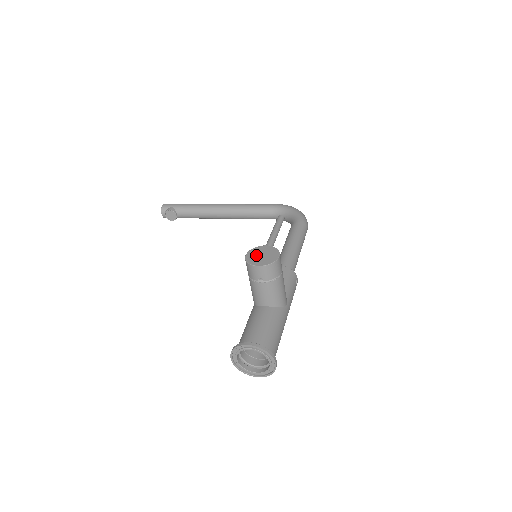
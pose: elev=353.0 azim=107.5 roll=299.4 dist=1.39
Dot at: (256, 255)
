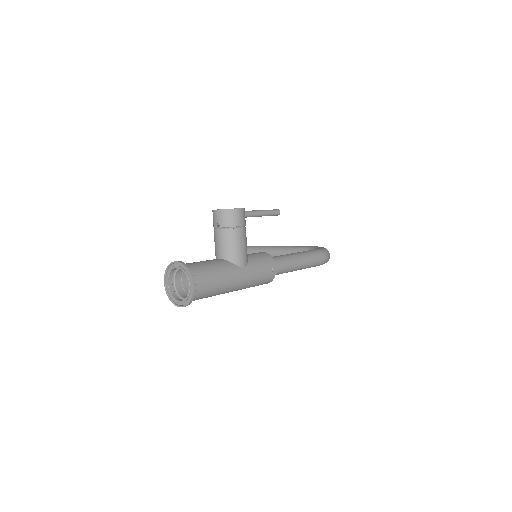
Dot at: occluded
